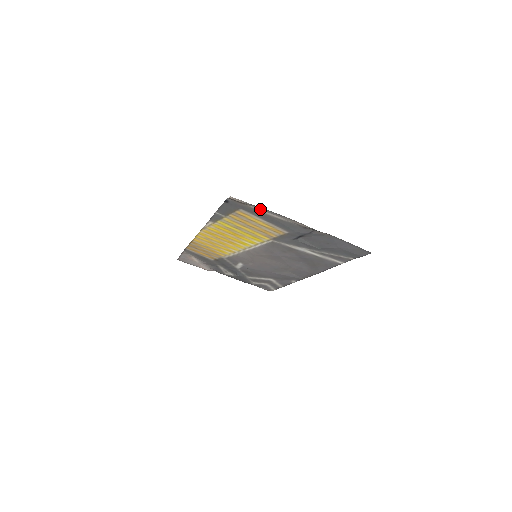
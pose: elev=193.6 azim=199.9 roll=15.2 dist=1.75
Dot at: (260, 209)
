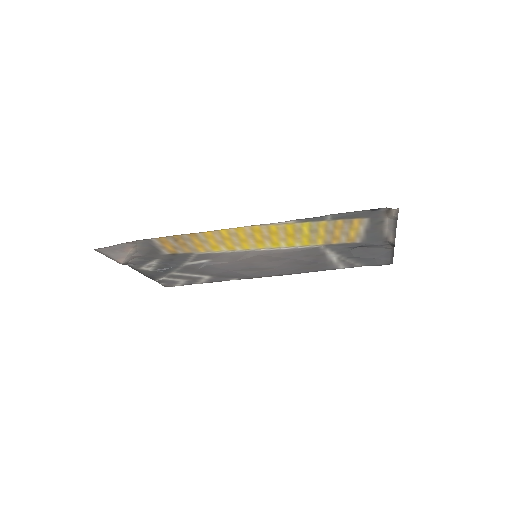
Dot at: (388, 222)
